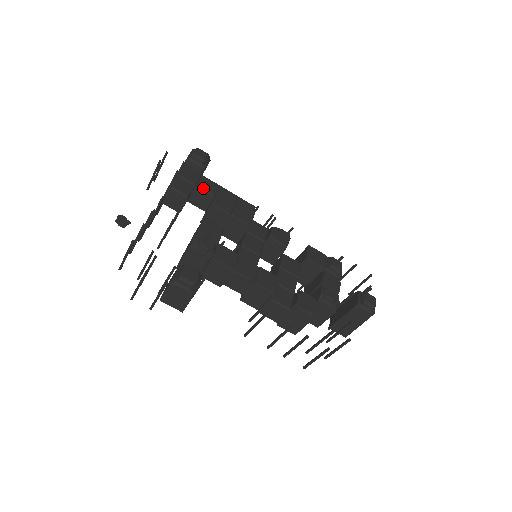
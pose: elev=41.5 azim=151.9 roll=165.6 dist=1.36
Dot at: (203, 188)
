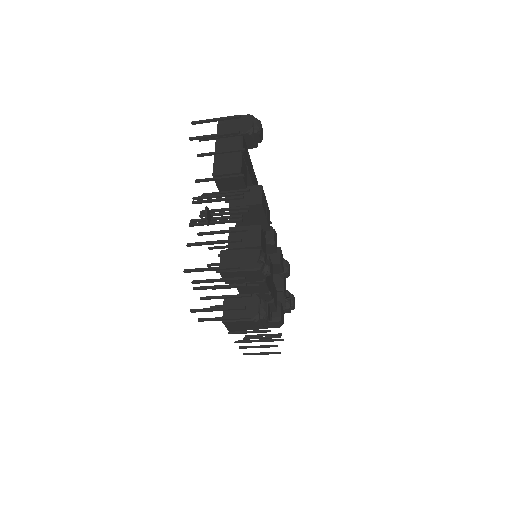
Dot at: (250, 173)
